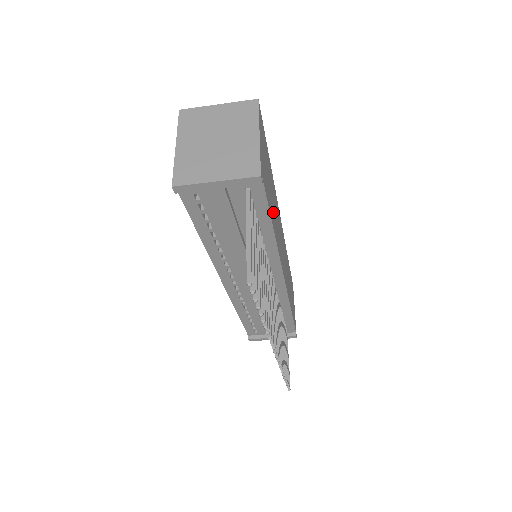
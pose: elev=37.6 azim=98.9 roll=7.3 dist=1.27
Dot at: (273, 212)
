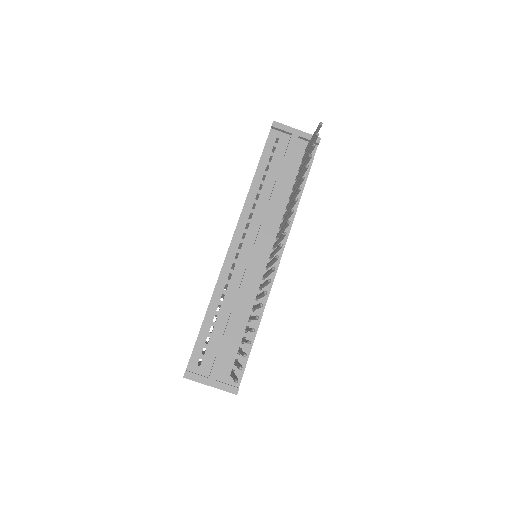
Dot at: occluded
